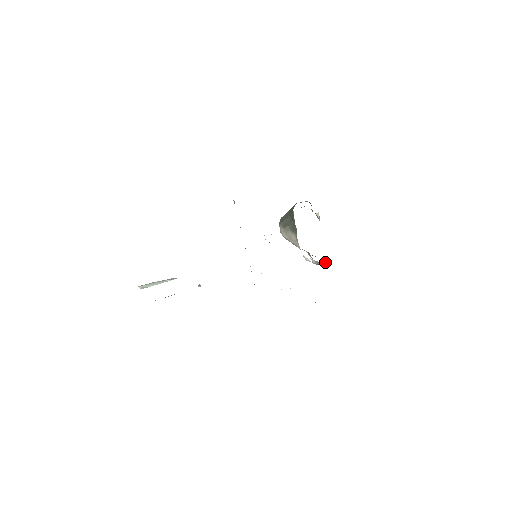
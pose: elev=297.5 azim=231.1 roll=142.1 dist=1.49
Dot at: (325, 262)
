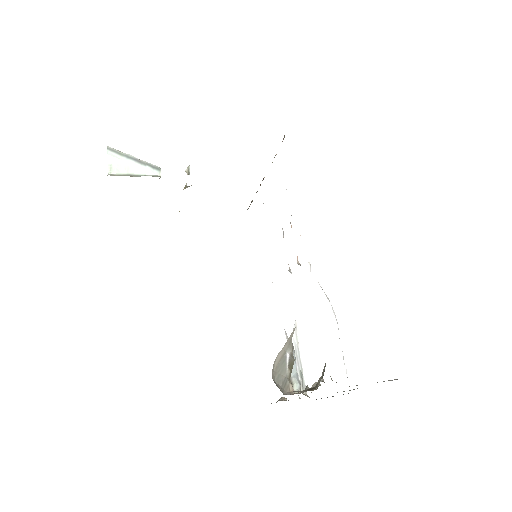
Dot at: (298, 388)
